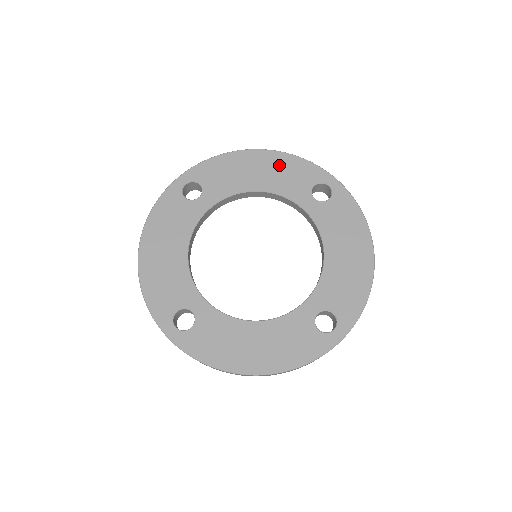
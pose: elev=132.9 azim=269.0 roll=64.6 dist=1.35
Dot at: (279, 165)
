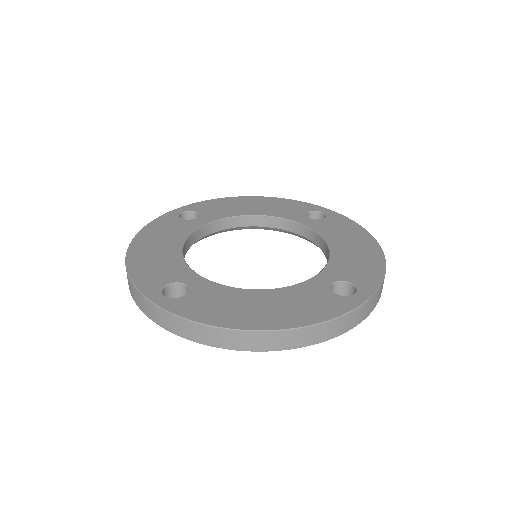
Dot at: (272, 203)
